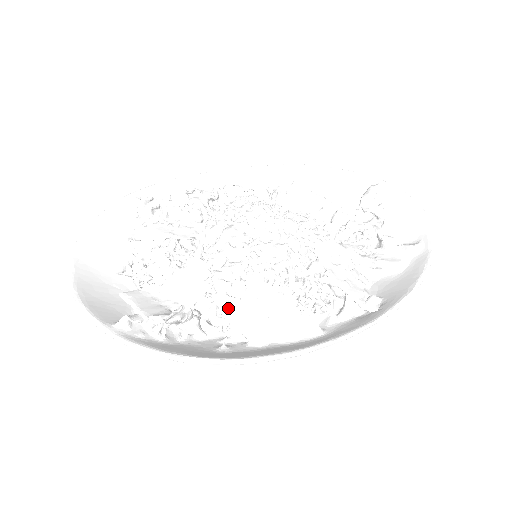
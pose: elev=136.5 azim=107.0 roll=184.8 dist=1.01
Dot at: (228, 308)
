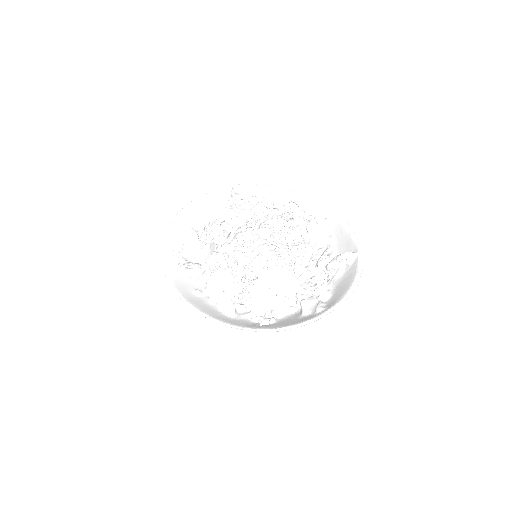
Dot at: (209, 274)
